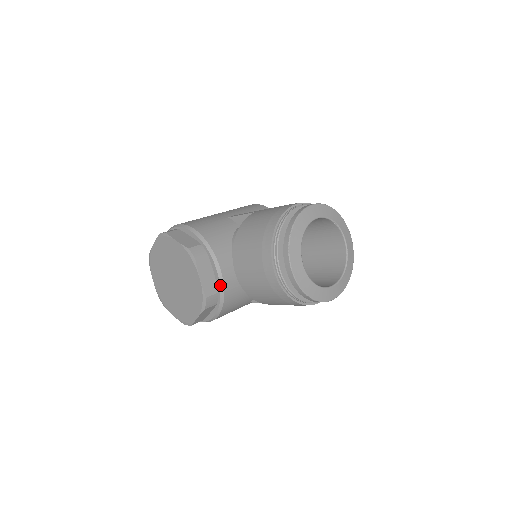
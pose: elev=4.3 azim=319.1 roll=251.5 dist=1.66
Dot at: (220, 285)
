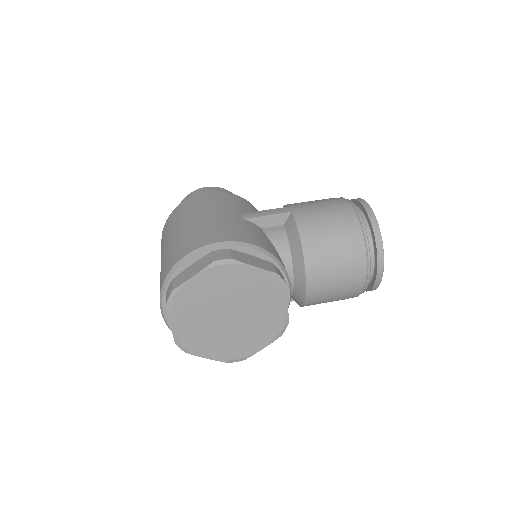
Dot at: (289, 303)
